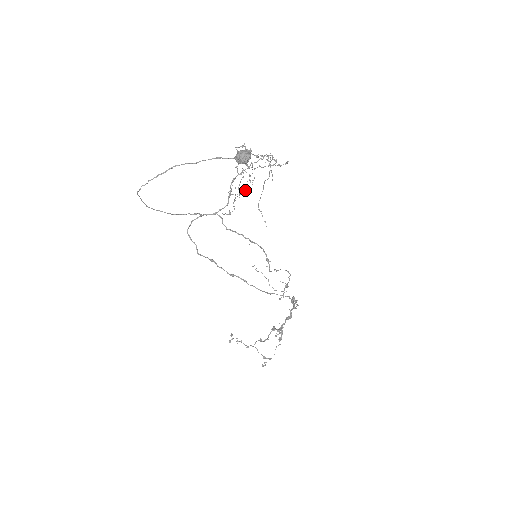
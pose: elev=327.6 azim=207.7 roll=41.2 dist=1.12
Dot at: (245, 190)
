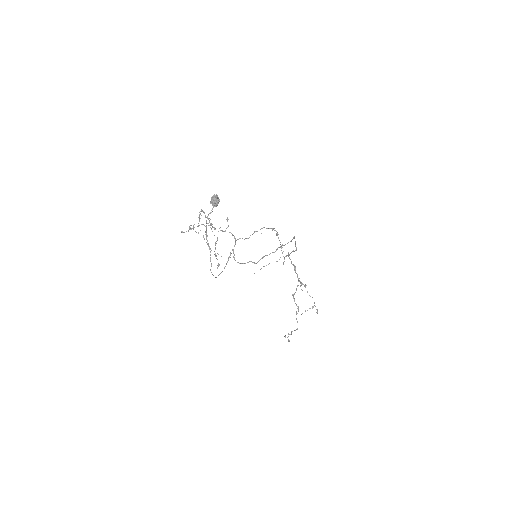
Dot at: (227, 220)
